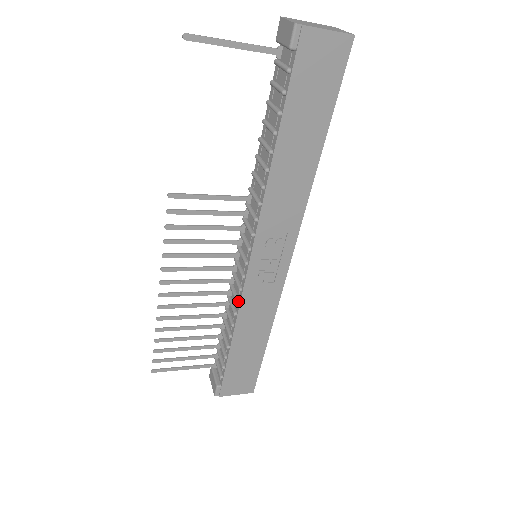
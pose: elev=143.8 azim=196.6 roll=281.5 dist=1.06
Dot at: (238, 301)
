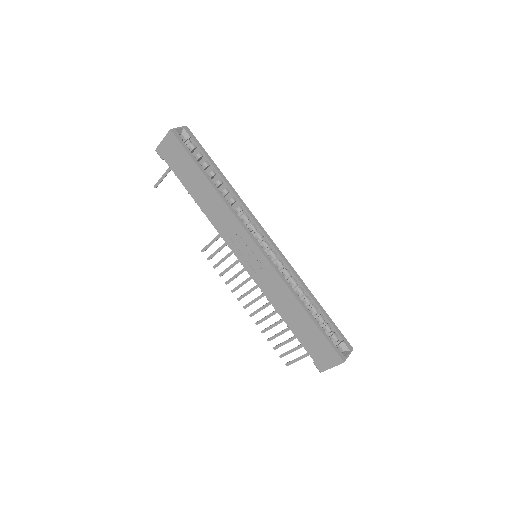
Dot at: (261, 290)
